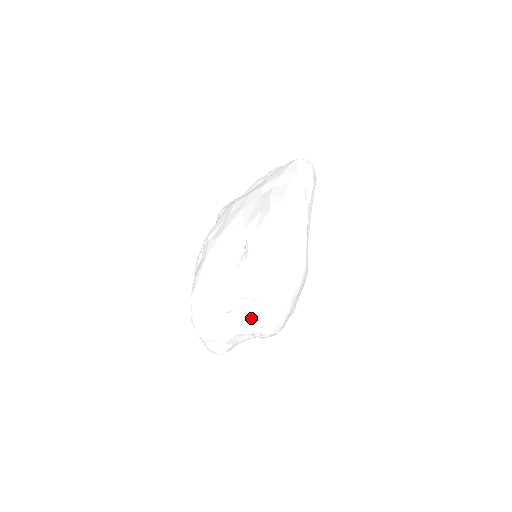
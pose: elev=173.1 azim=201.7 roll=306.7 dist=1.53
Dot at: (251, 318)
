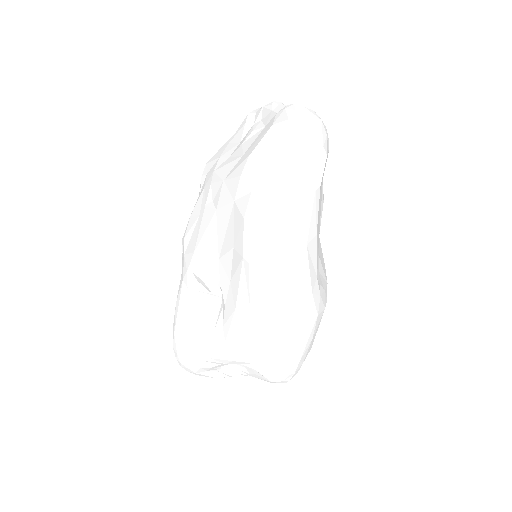
Dot at: (251, 373)
